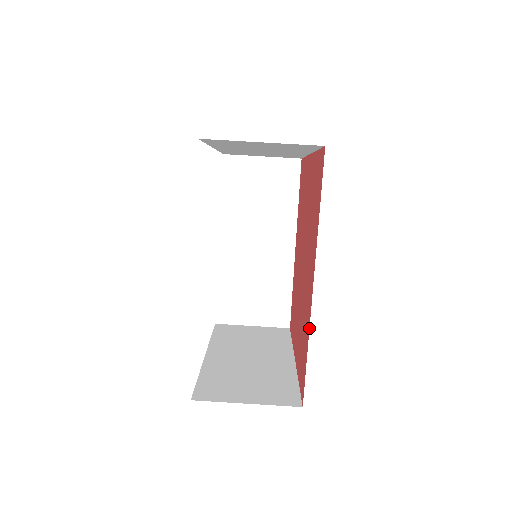
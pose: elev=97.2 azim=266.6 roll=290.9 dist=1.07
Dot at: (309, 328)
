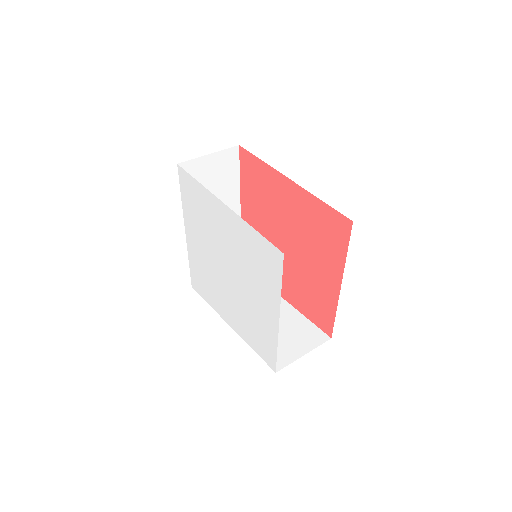
Dot at: (309, 192)
